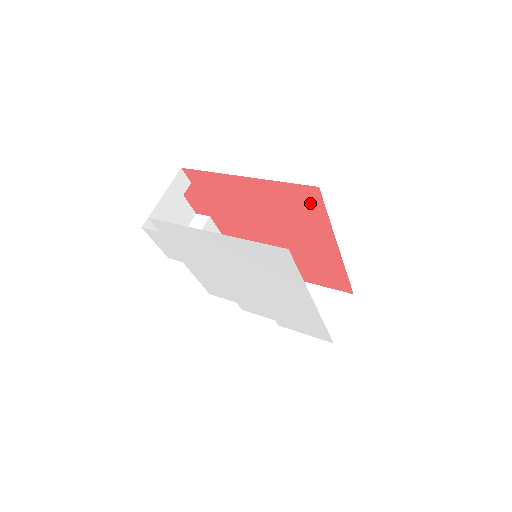
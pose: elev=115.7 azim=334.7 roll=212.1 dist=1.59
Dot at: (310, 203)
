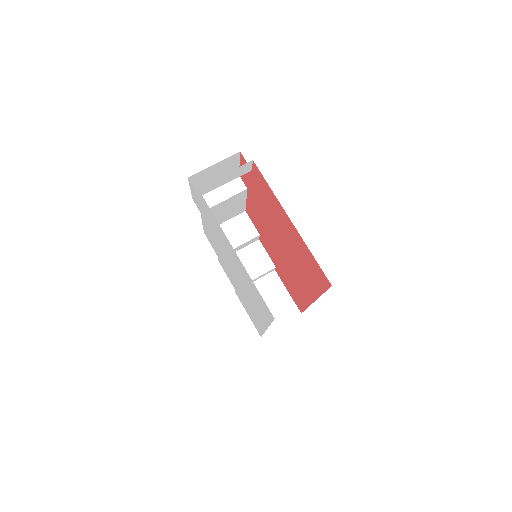
Dot at: (319, 278)
